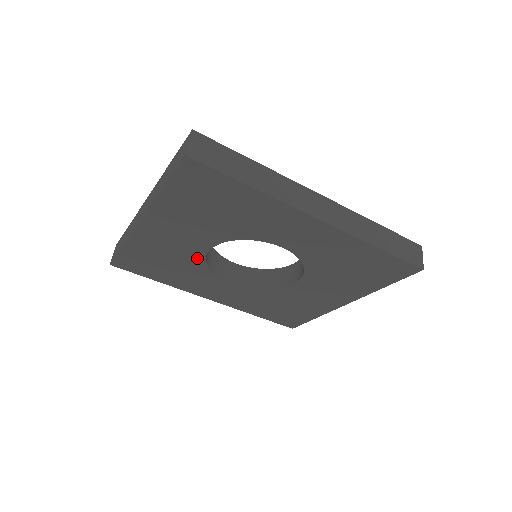
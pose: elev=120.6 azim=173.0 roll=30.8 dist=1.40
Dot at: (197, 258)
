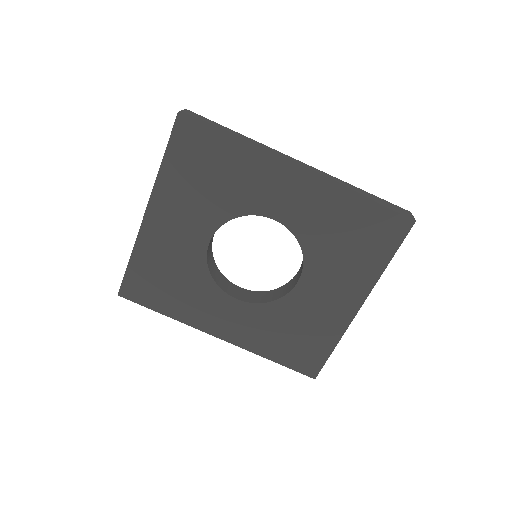
Dot at: (199, 260)
